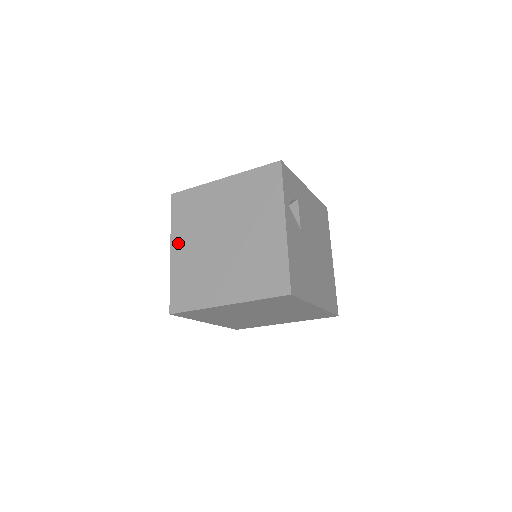
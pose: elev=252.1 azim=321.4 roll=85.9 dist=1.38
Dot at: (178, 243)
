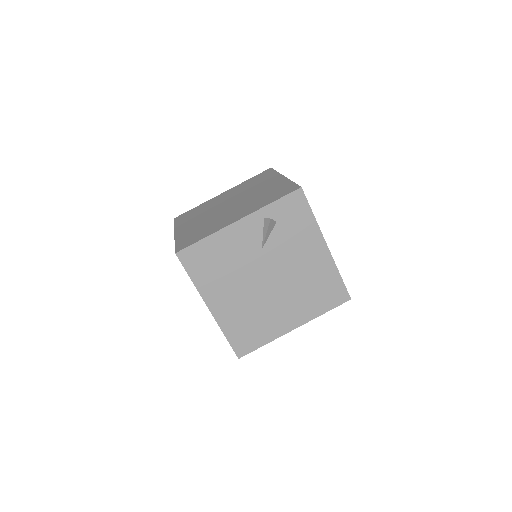
Dot at: (229, 192)
